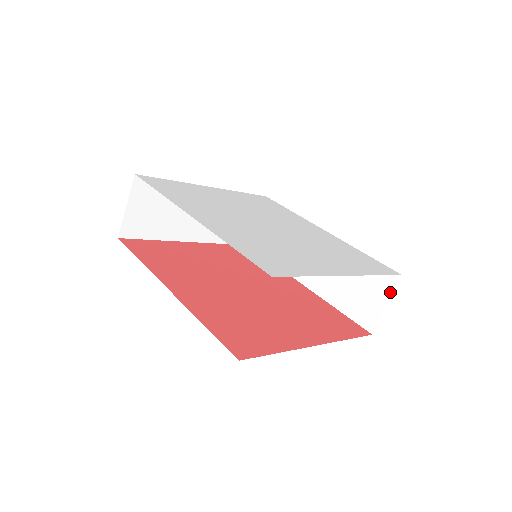
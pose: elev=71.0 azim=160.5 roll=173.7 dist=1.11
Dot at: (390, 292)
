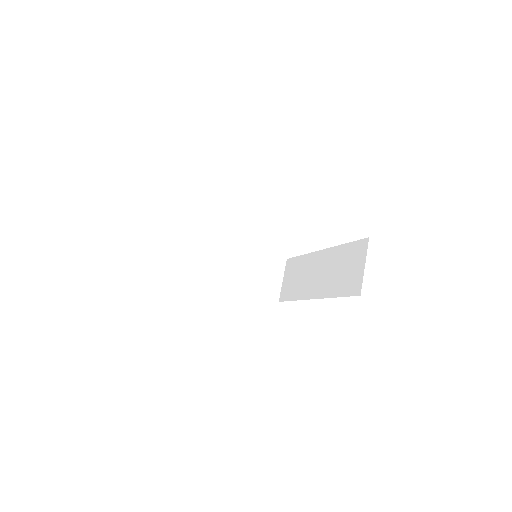
Dot at: (365, 255)
